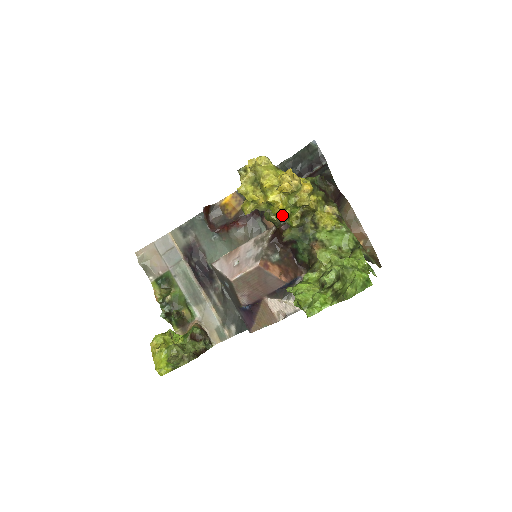
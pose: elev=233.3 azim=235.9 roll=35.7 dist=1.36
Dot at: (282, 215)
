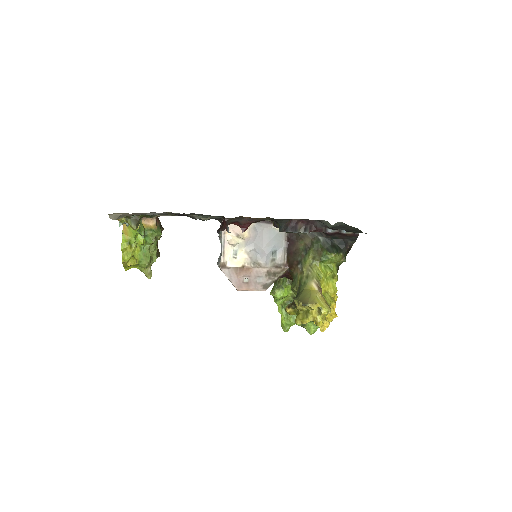
Dot at: occluded
